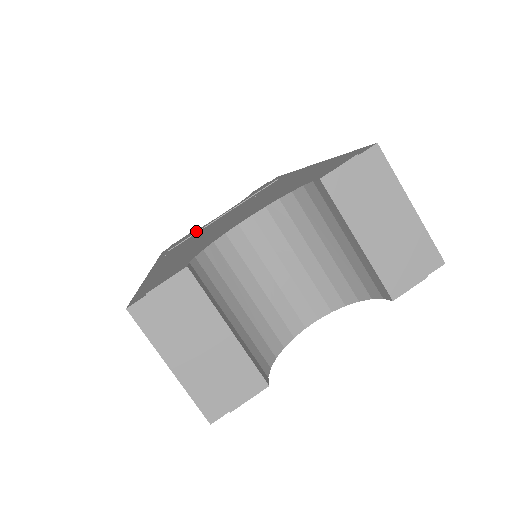
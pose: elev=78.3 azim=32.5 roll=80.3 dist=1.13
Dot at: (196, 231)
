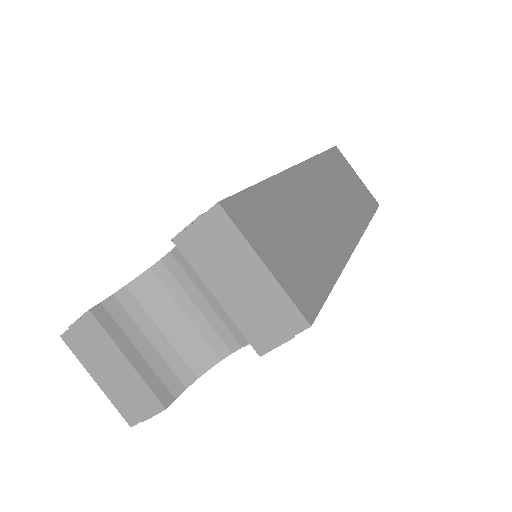
Dot at: occluded
